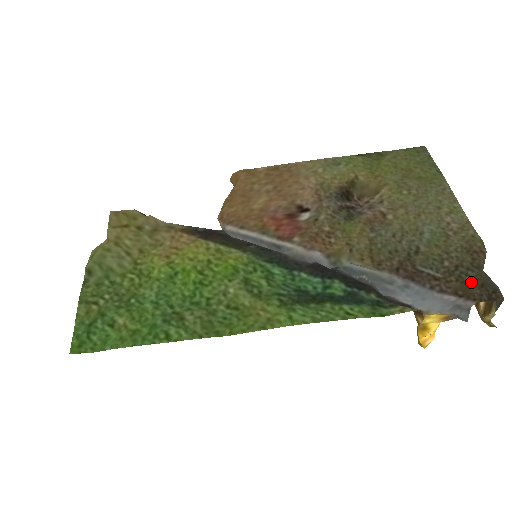
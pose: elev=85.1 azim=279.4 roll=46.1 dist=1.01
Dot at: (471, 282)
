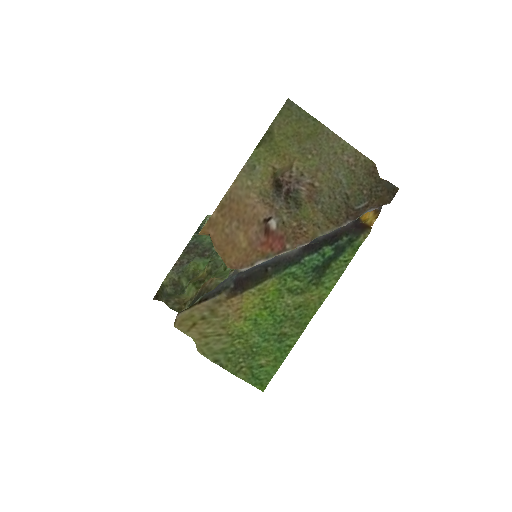
Dot at: (382, 194)
